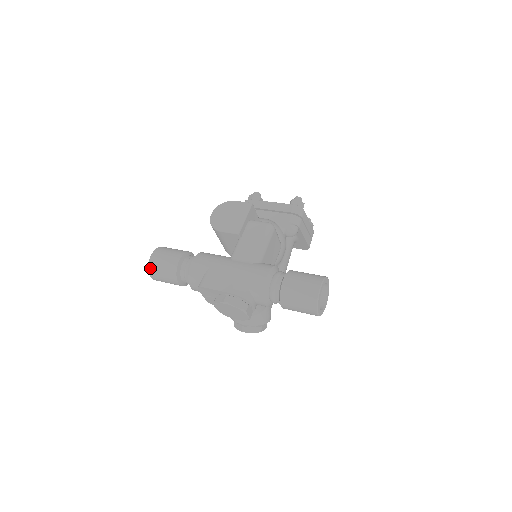
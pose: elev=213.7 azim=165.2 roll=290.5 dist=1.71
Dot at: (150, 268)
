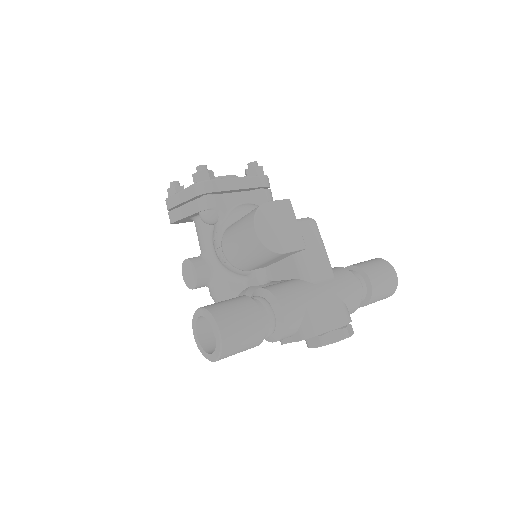
Dot at: (225, 351)
